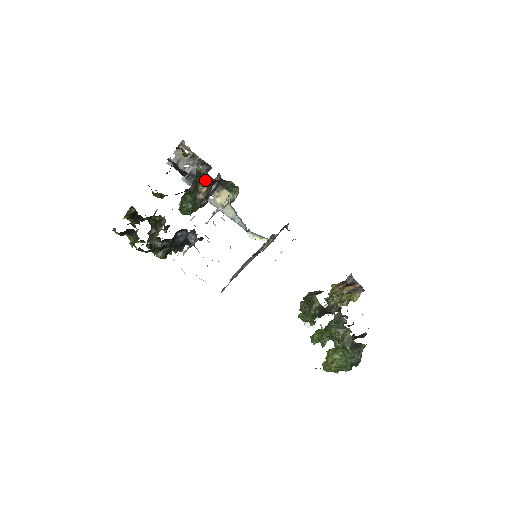
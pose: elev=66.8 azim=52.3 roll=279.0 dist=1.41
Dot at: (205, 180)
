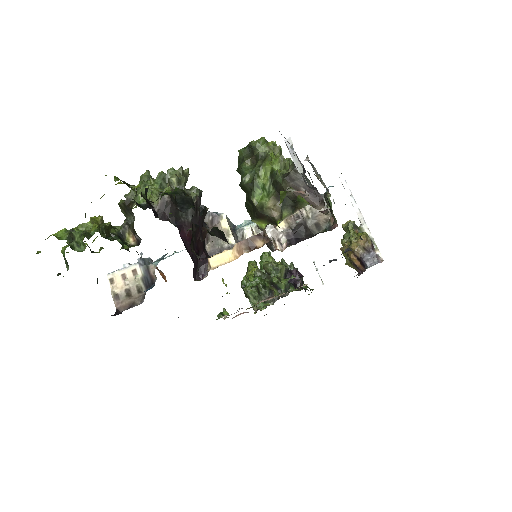
Dot at: (274, 224)
